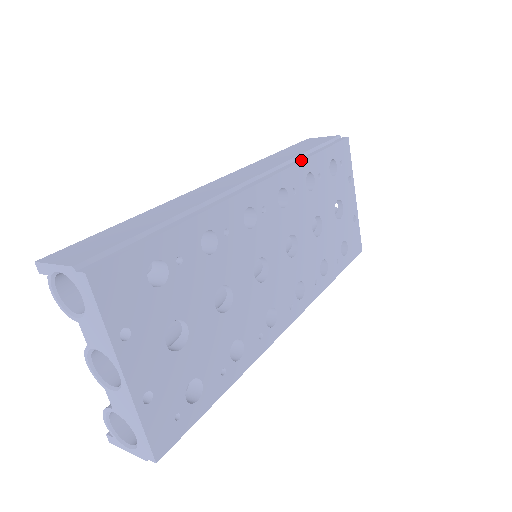
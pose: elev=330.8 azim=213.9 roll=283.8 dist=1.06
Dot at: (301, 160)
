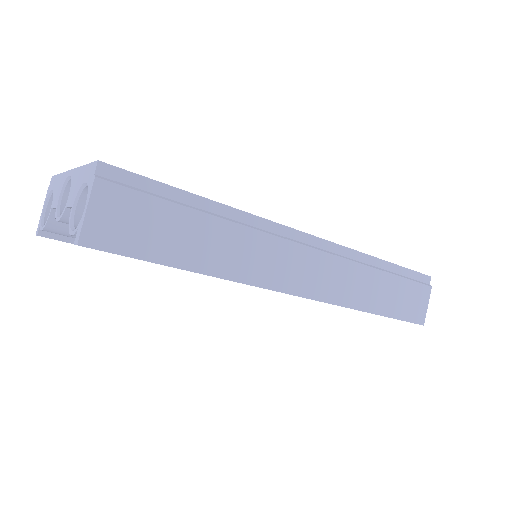
Dot at: occluded
